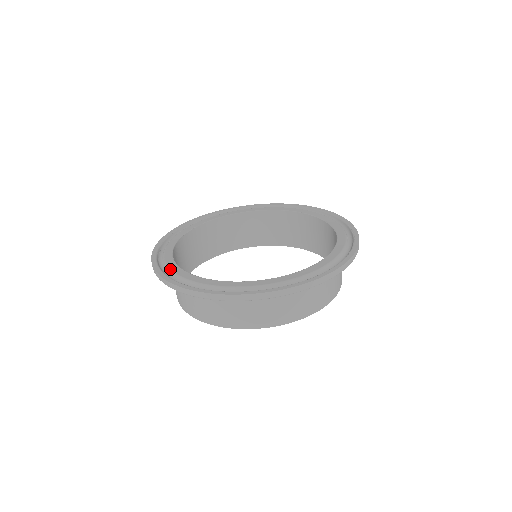
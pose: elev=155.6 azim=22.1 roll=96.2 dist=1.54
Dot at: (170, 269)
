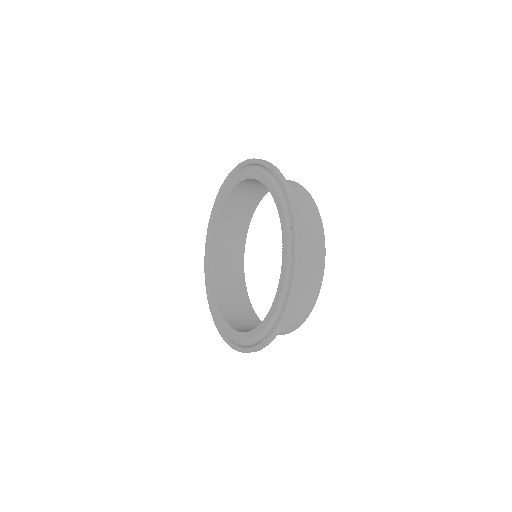
Dot at: occluded
